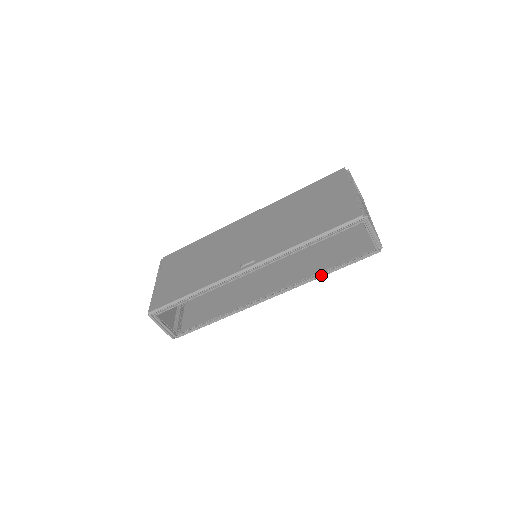
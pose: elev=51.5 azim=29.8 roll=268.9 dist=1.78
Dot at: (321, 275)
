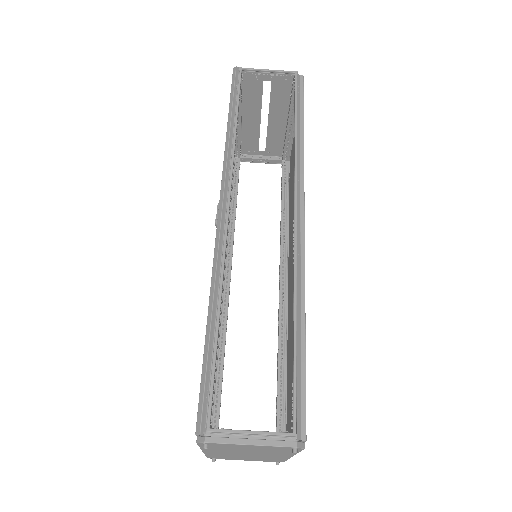
Dot at: (296, 136)
